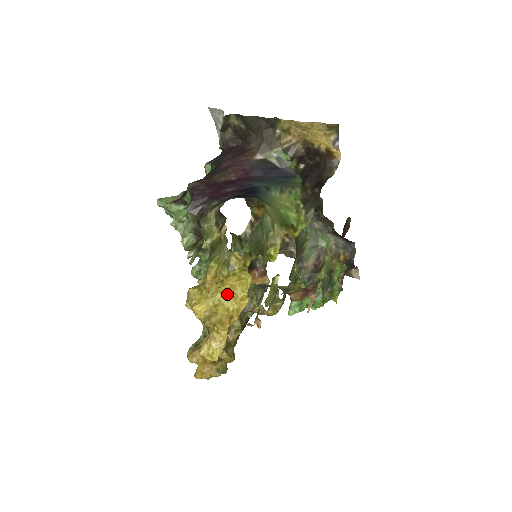
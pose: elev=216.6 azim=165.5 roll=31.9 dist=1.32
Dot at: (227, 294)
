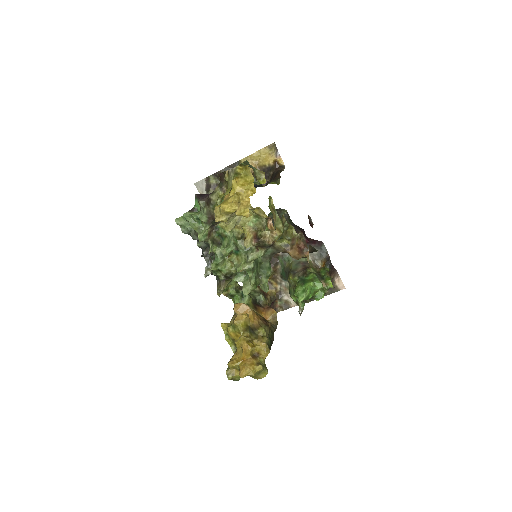
Dot at: occluded
